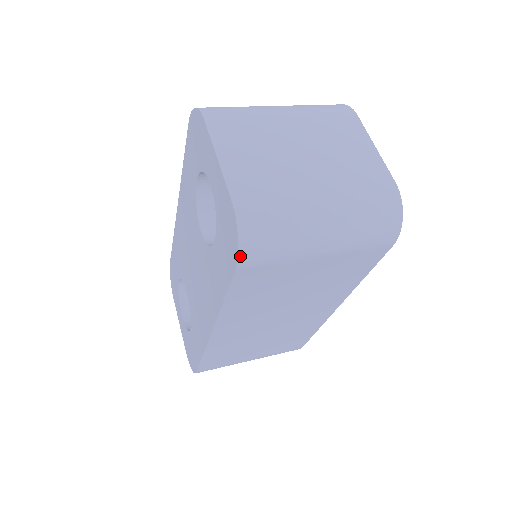
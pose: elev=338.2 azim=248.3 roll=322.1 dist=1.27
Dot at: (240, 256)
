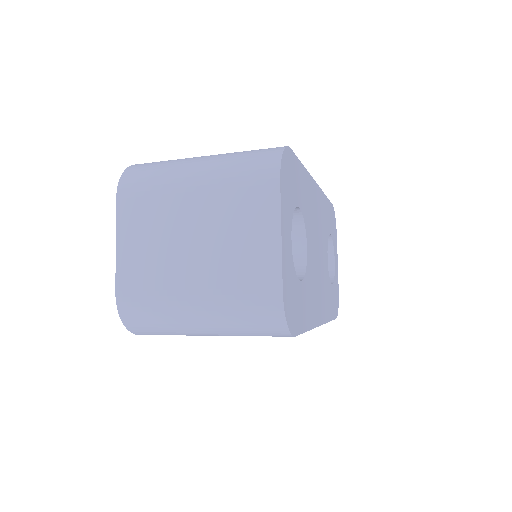
Dot at: (133, 332)
